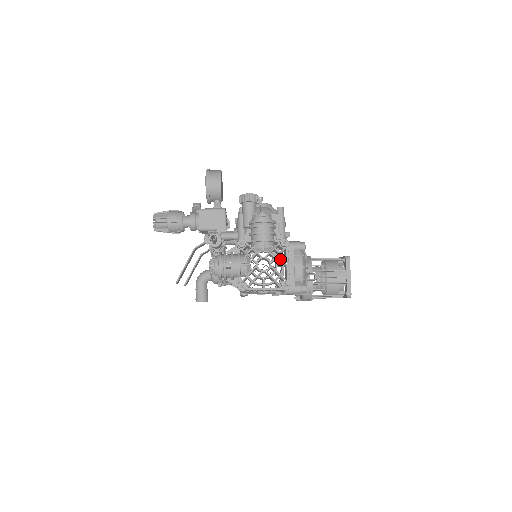
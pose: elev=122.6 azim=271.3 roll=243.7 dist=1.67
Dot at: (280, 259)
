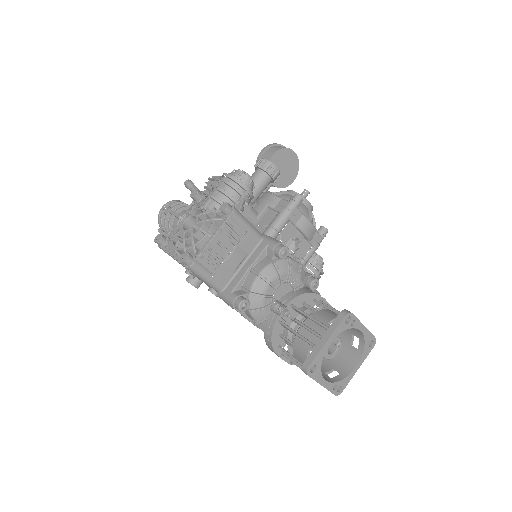
Dot at: occluded
